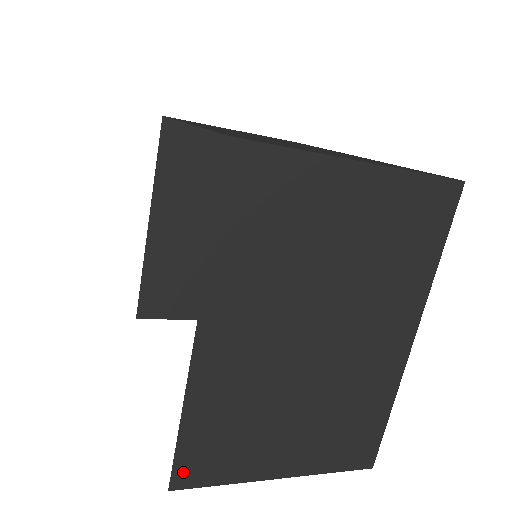
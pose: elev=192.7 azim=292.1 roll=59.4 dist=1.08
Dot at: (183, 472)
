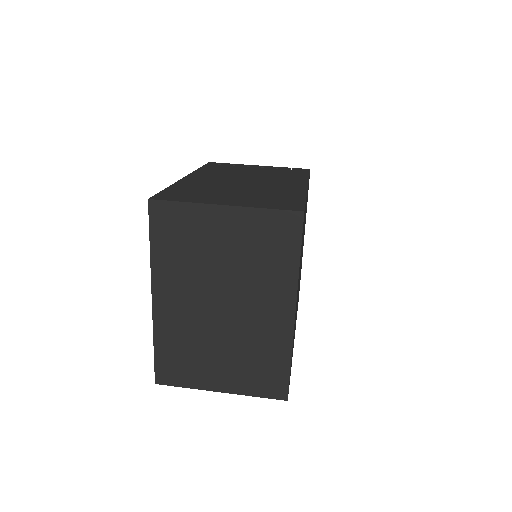
Dot at: (161, 375)
